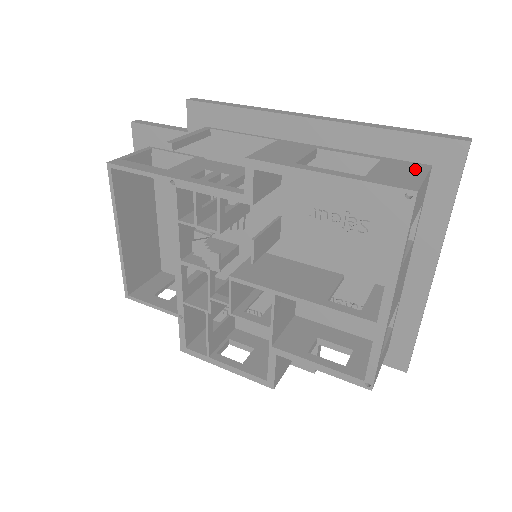
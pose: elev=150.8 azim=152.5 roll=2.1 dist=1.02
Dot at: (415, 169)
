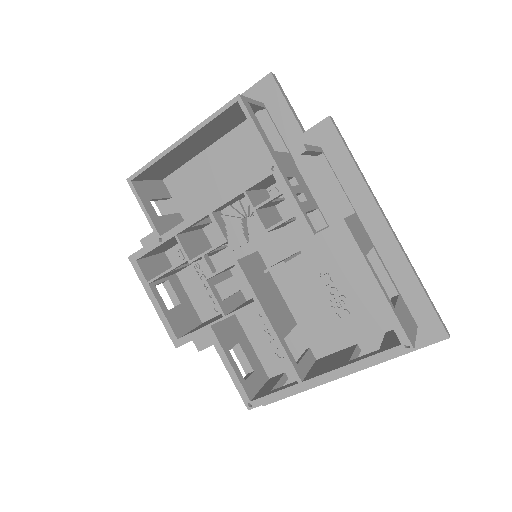
Dot at: (412, 323)
